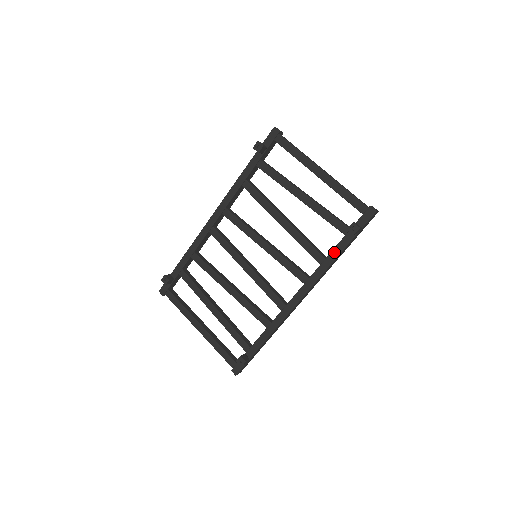
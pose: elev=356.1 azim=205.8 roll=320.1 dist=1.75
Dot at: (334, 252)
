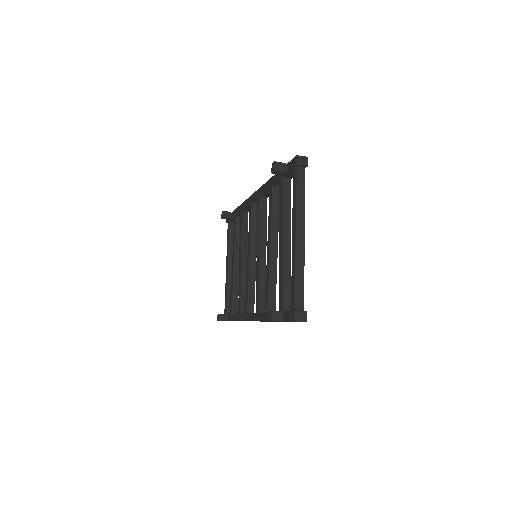
Dot at: occluded
